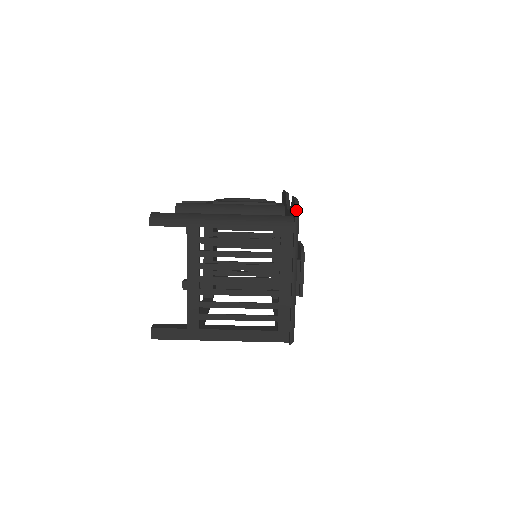
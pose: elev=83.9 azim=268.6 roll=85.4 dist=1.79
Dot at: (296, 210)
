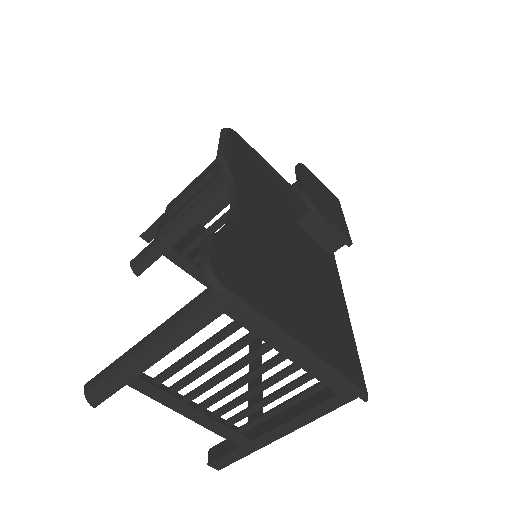
Dot at: (214, 287)
